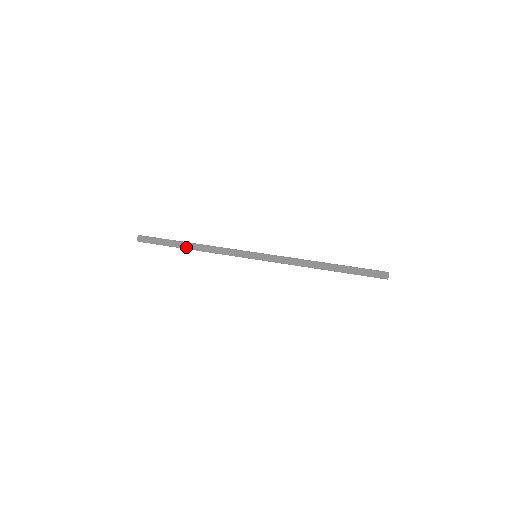
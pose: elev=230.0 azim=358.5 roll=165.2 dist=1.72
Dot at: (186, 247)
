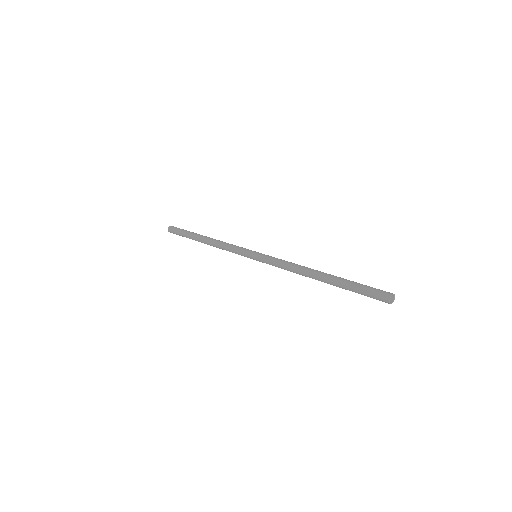
Dot at: (201, 242)
